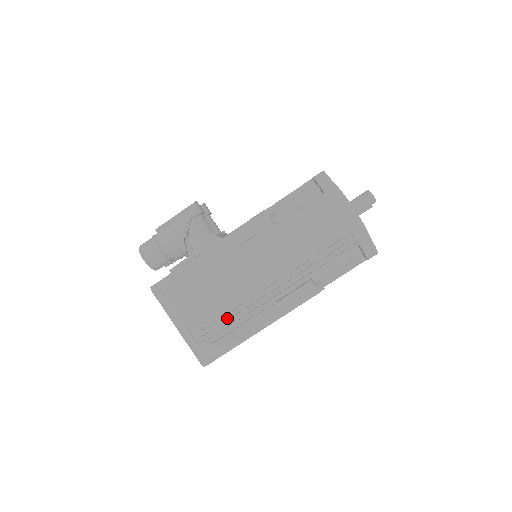
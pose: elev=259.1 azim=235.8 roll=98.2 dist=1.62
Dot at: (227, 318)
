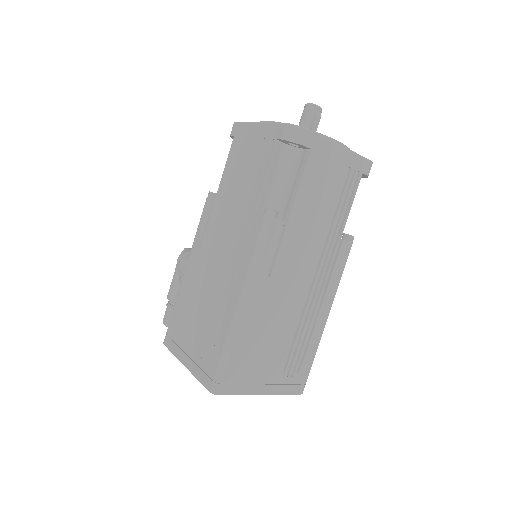
Dot at: (214, 321)
